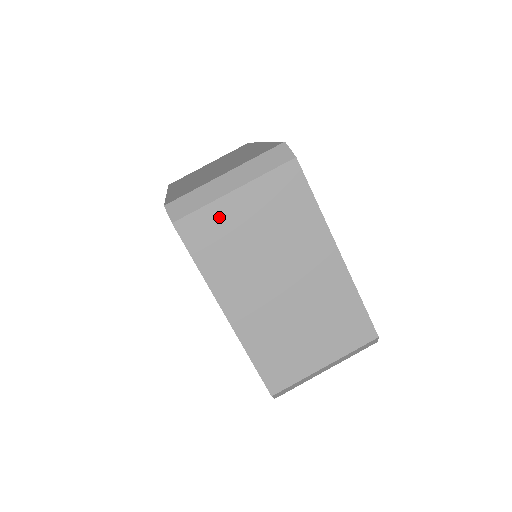
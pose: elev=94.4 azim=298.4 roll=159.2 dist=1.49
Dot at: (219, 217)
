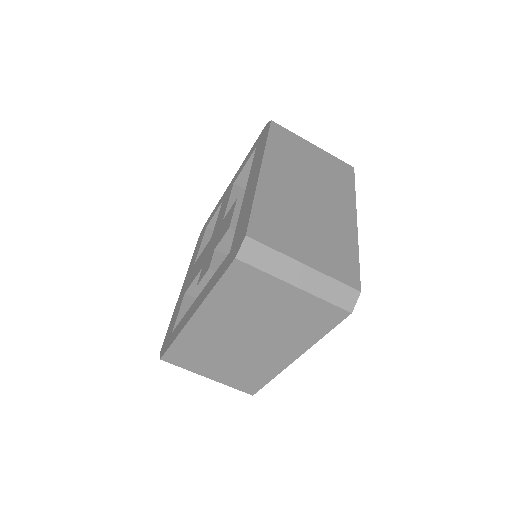
Dot at: (266, 285)
